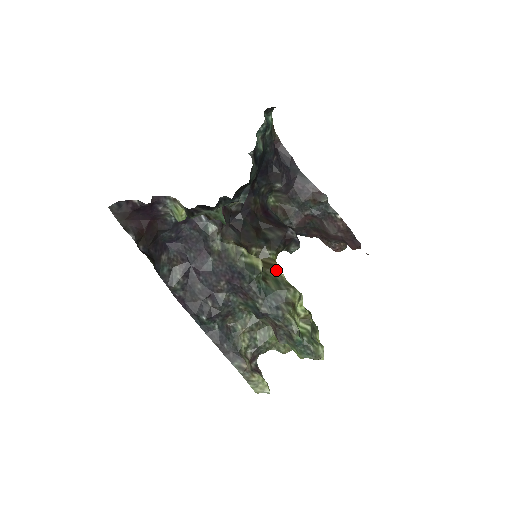
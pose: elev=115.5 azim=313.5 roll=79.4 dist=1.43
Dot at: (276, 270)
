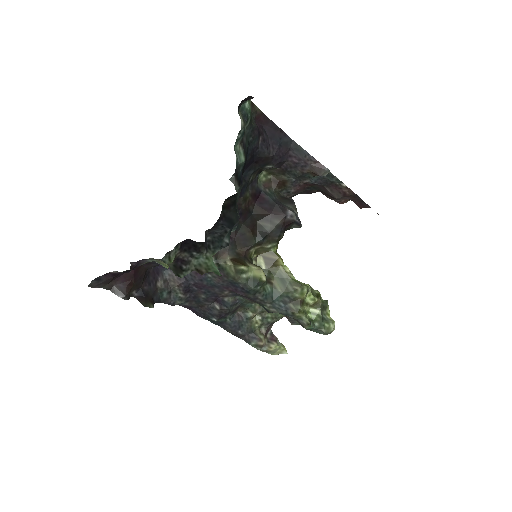
Dot at: (279, 265)
